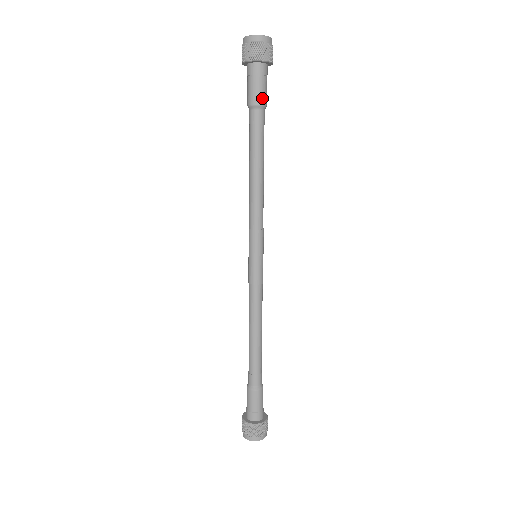
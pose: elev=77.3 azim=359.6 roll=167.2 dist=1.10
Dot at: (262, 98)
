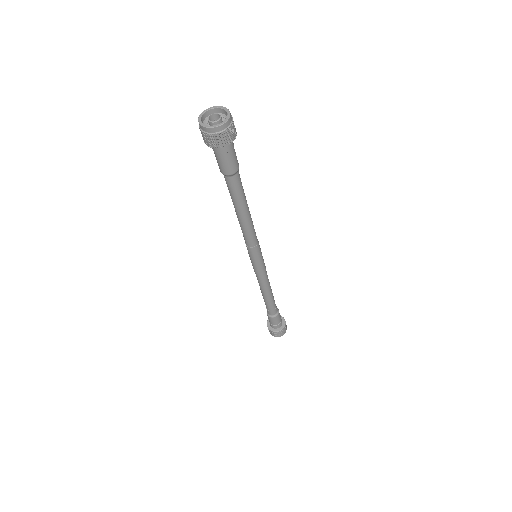
Dot at: (237, 162)
